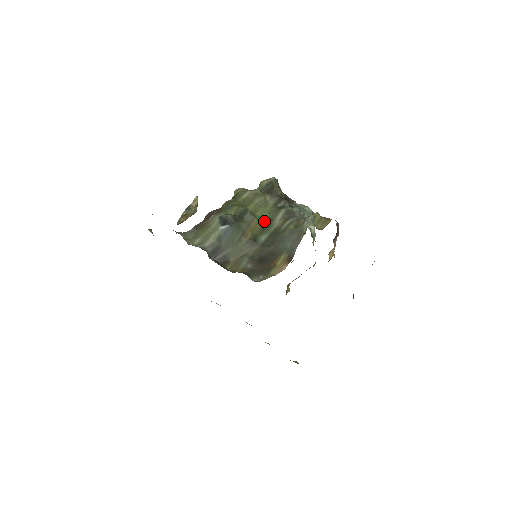
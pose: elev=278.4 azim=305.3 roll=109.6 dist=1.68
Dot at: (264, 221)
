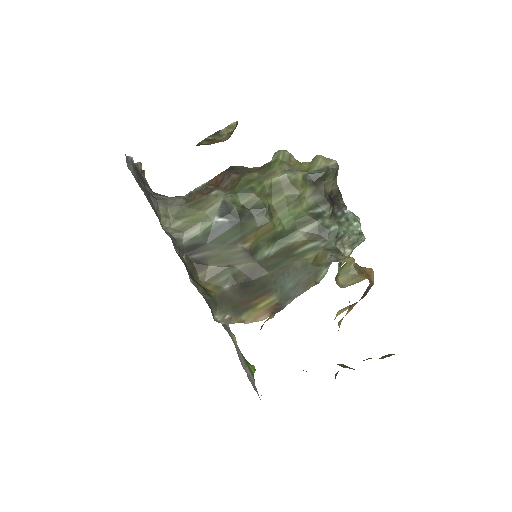
Dot at: (281, 229)
